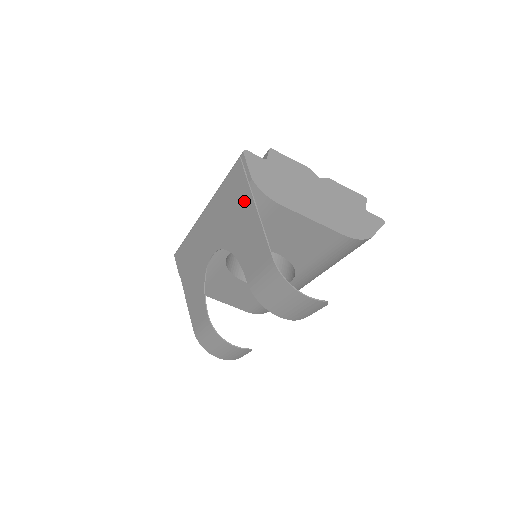
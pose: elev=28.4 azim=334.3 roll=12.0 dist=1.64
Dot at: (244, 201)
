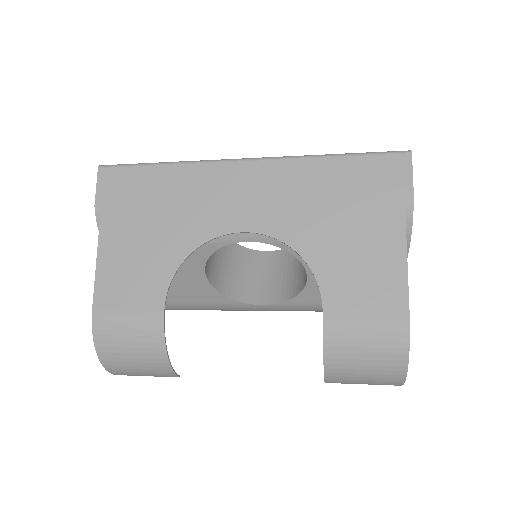
Dot at: (381, 212)
